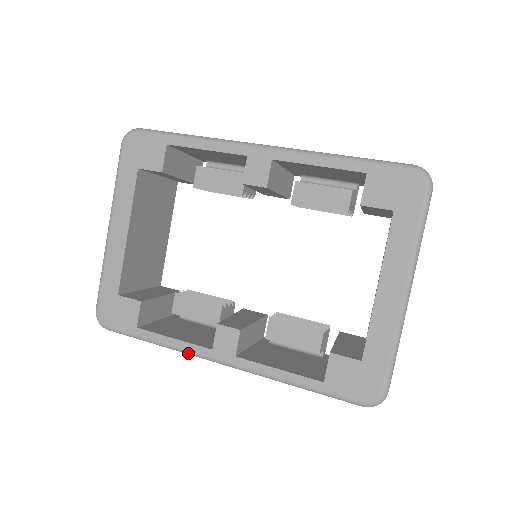
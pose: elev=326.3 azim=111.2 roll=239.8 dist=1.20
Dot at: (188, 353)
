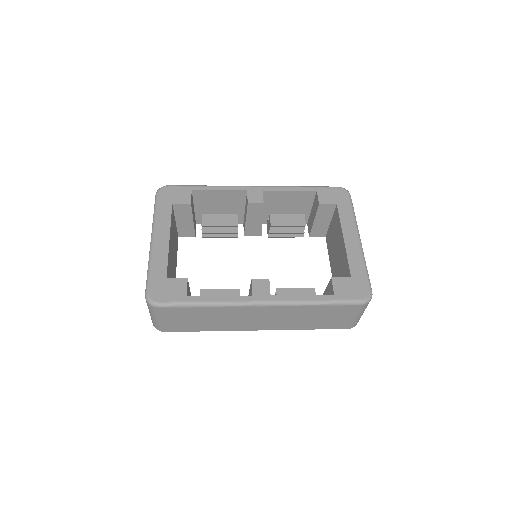
Dot at: (233, 304)
